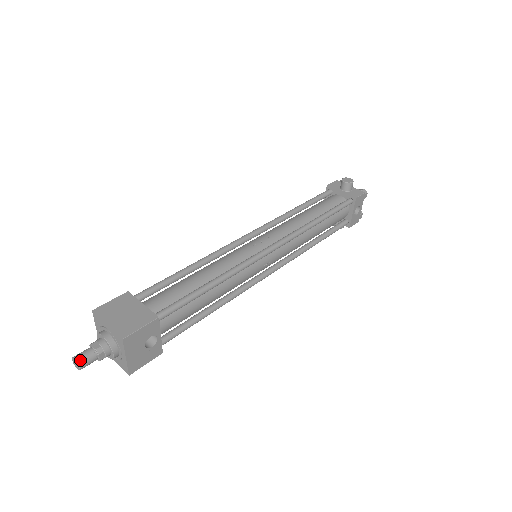
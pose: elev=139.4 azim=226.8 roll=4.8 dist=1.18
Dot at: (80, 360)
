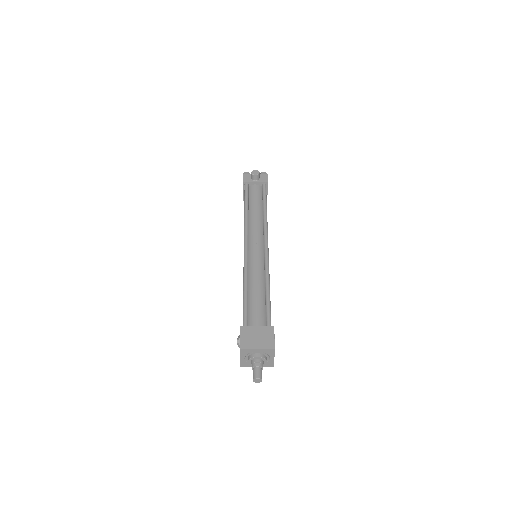
Dot at: (260, 377)
